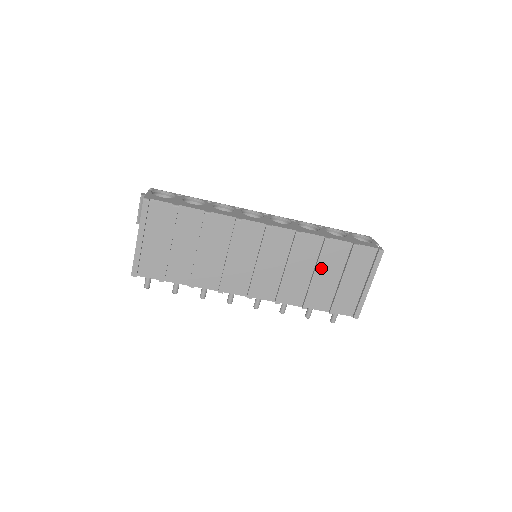
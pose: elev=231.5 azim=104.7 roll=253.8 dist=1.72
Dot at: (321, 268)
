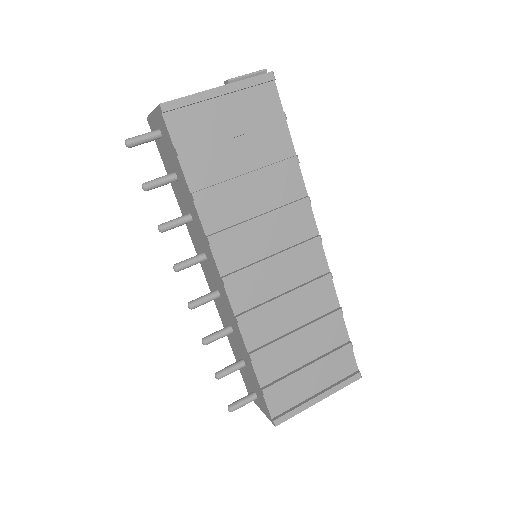
Dot at: (306, 333)
